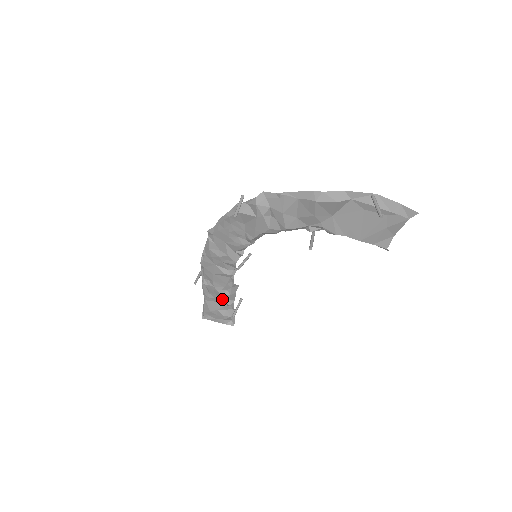
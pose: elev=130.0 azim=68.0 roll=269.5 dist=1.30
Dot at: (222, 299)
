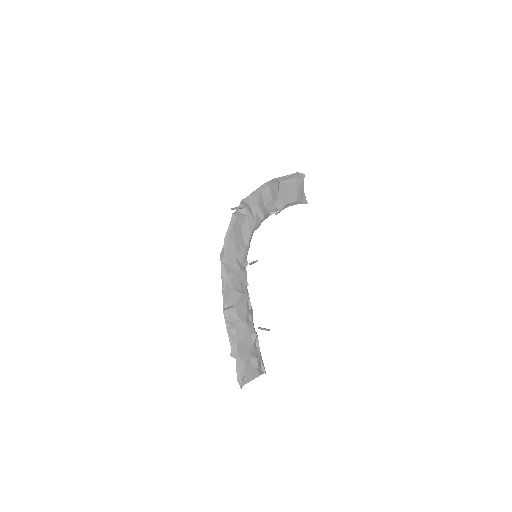
Dot at: (249, 335)
